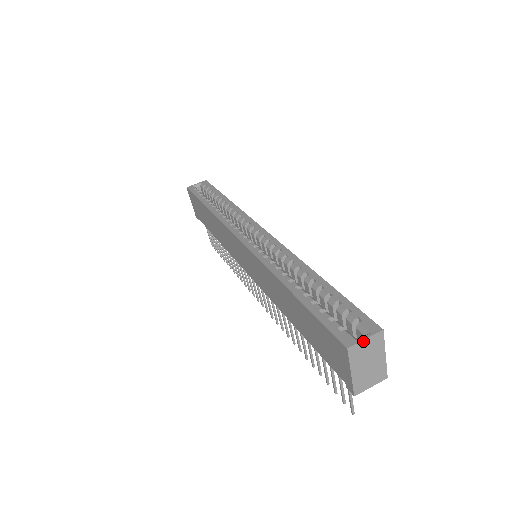
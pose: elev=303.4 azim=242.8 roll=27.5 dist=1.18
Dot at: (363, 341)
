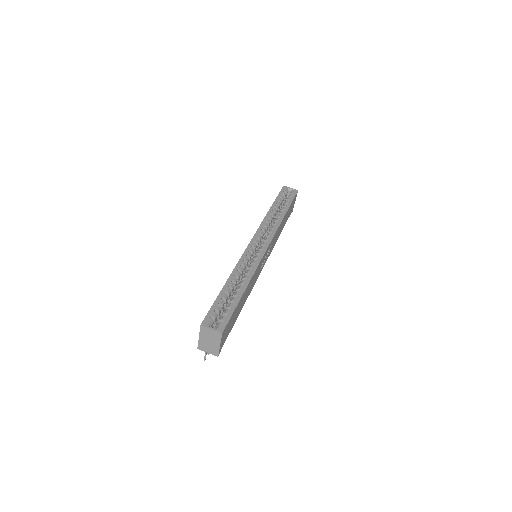
Dot at: (210, 329)
